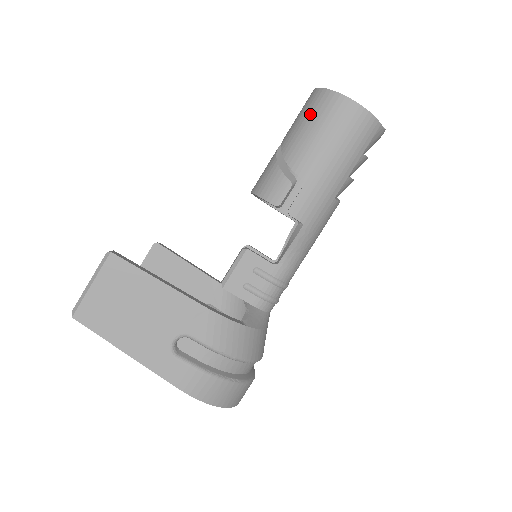
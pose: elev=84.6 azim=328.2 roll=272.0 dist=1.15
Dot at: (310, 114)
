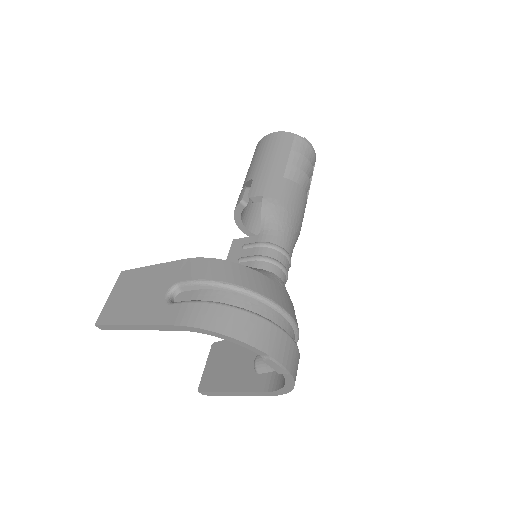
Dot at: occluded
